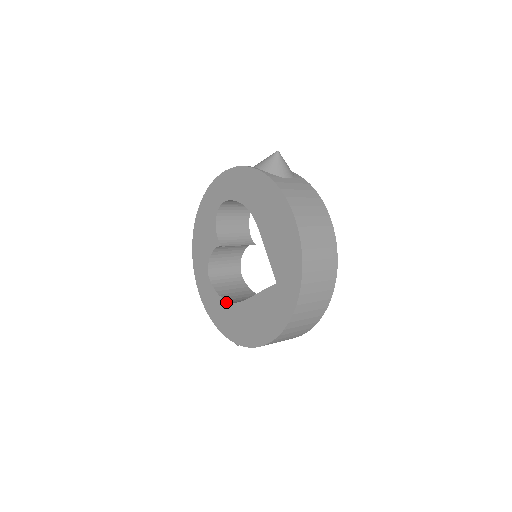
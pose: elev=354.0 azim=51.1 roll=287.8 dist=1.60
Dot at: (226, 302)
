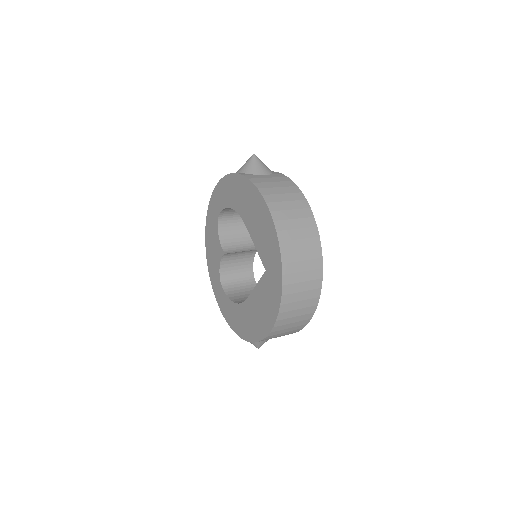
Dot at: (236, 305)
